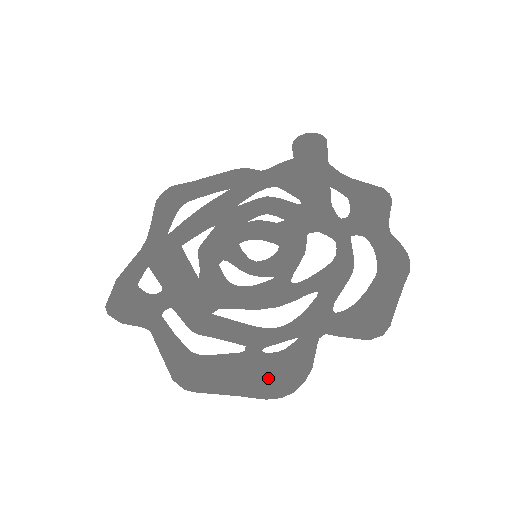
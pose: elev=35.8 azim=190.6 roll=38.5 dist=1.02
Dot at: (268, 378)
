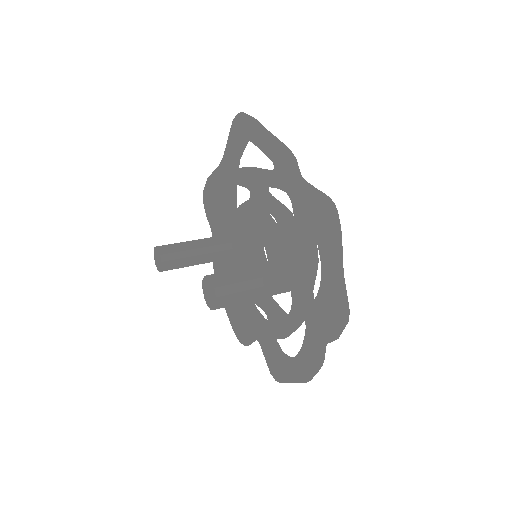
Dot at: (236, 324)
